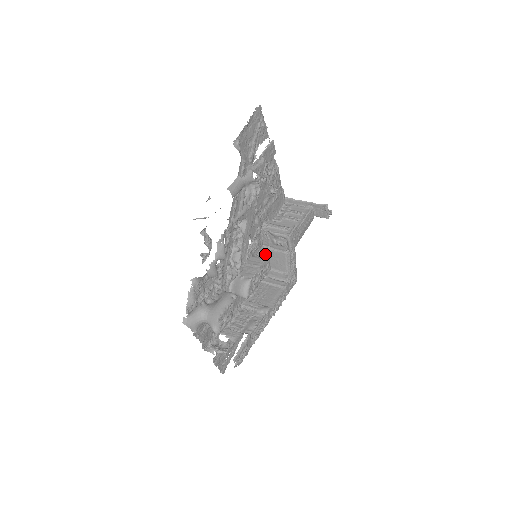
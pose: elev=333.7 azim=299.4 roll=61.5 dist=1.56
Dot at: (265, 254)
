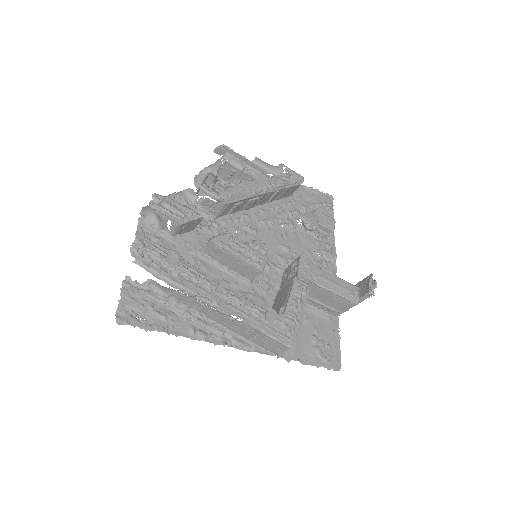
Dot at: (275, 300)
